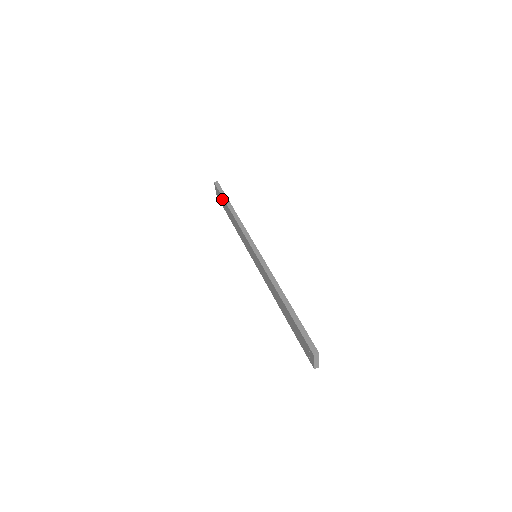
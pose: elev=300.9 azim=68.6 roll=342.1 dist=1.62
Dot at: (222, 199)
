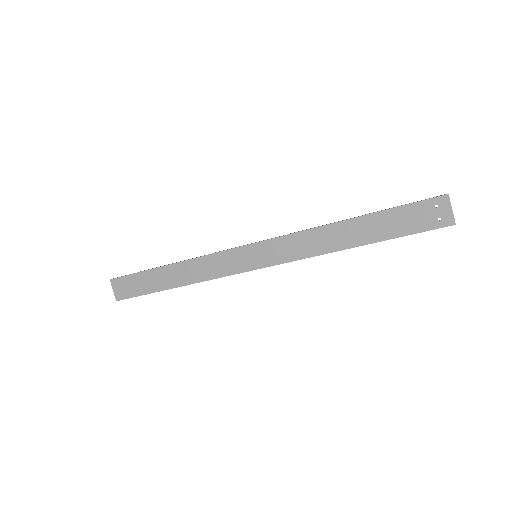
Dot at: (140, 277)
